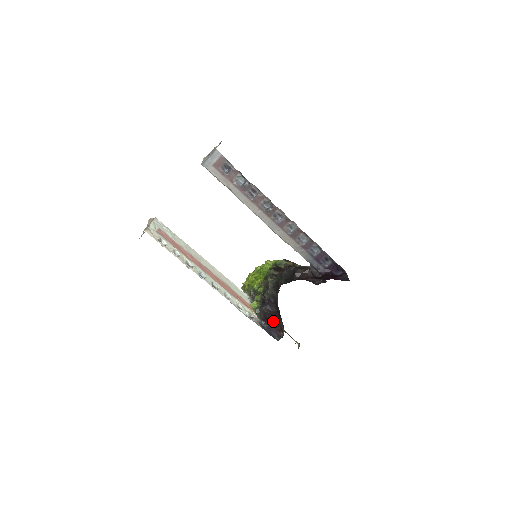
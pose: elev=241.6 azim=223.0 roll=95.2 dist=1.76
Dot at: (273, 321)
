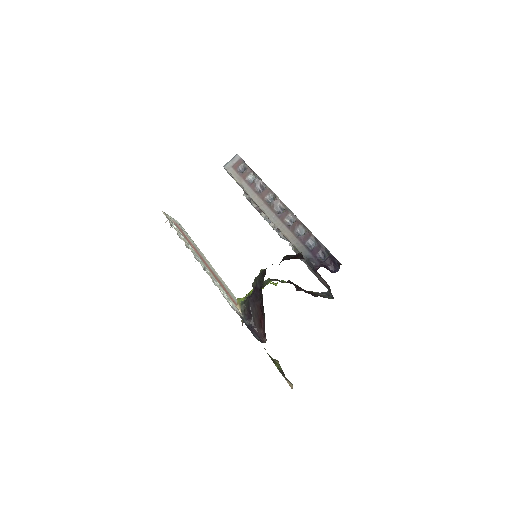
Dot at: (257, 318)
